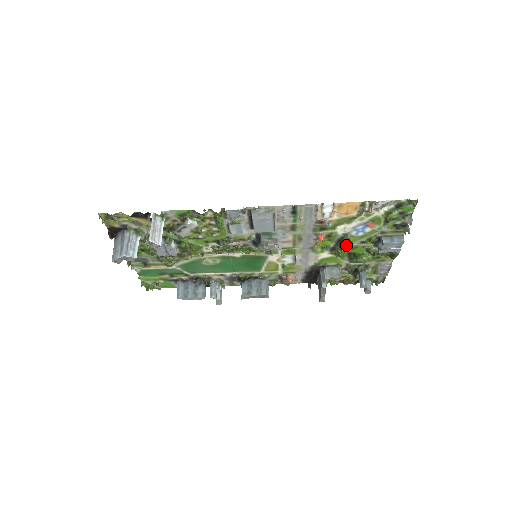
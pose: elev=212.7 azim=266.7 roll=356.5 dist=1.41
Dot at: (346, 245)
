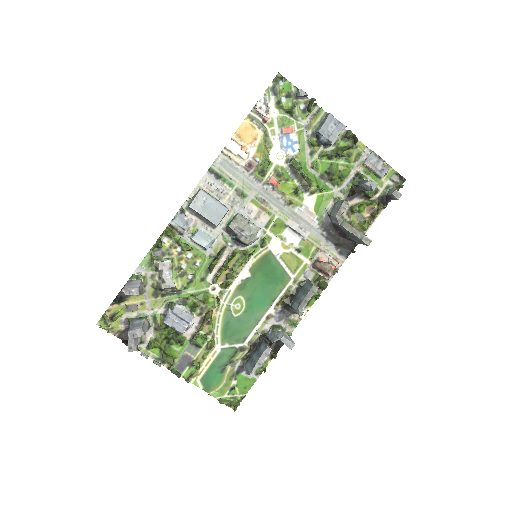
Dot at: (300, 167)
